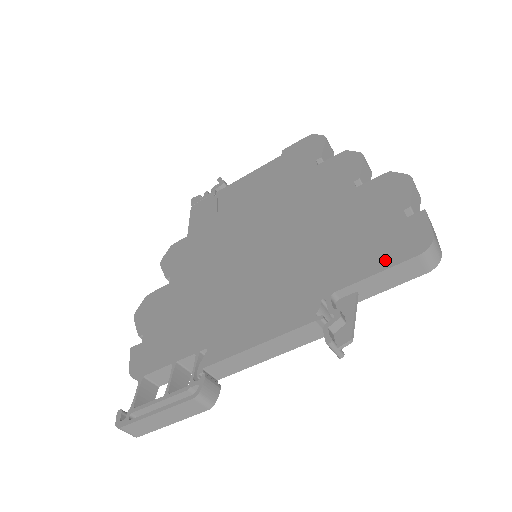
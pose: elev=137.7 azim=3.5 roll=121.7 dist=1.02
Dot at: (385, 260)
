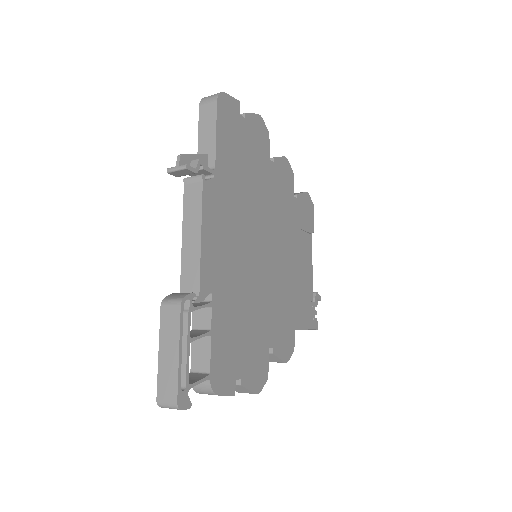
Dot at: occluded
